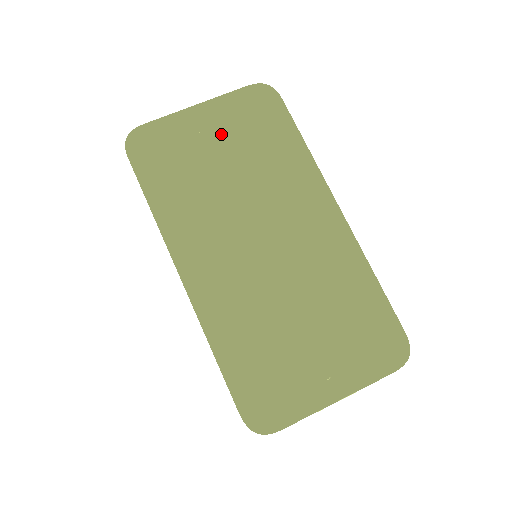
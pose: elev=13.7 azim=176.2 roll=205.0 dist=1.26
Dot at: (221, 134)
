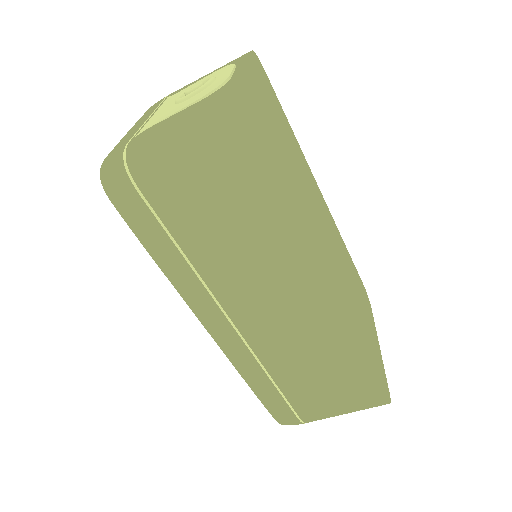
Dot at: (269, 112)
